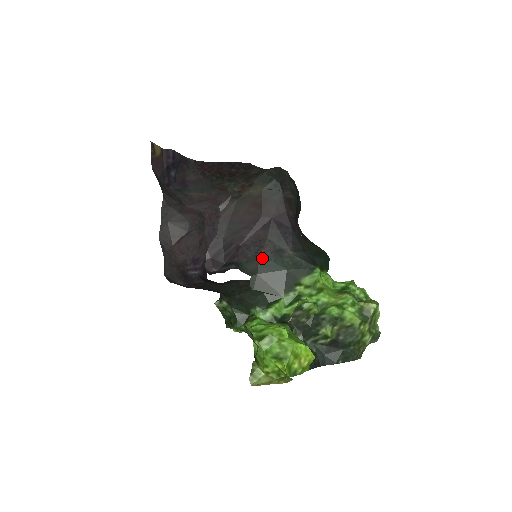
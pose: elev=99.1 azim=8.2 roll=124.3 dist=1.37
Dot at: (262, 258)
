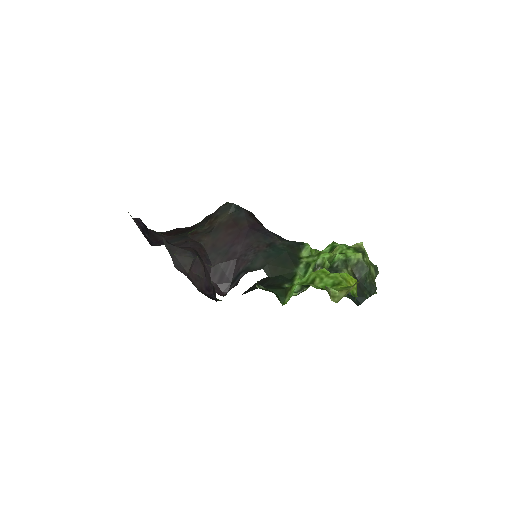
Dot at: (262, 253)
